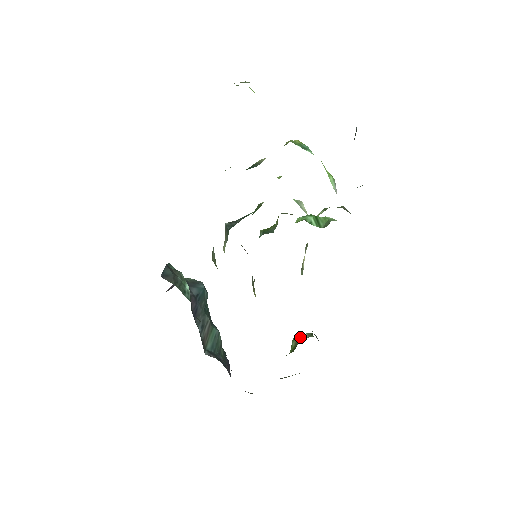
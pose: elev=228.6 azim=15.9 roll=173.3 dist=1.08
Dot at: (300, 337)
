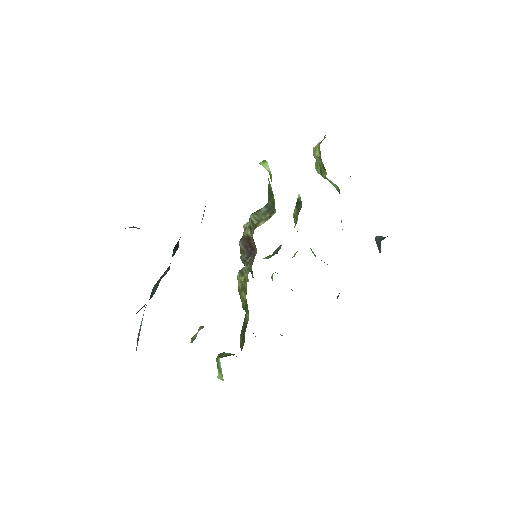
Dot at: occluded
